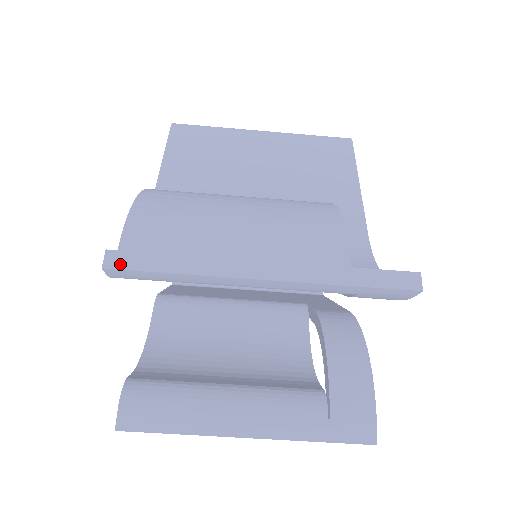
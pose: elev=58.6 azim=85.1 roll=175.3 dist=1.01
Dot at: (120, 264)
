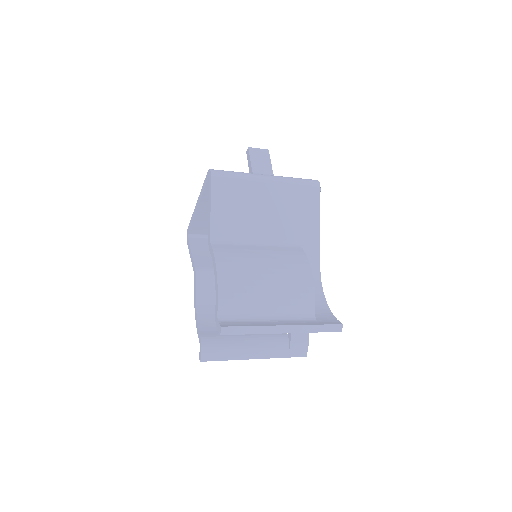
Dot at: (228, 333)
